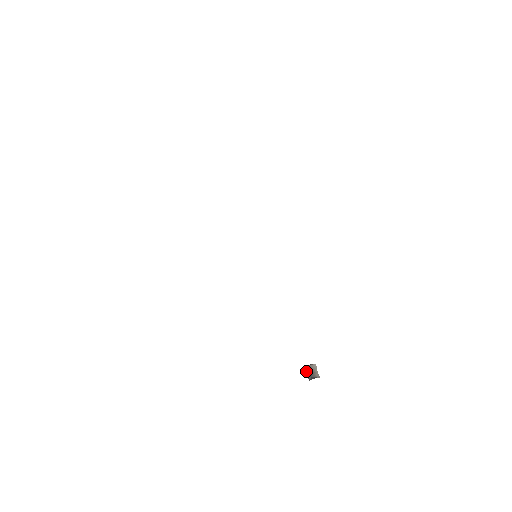
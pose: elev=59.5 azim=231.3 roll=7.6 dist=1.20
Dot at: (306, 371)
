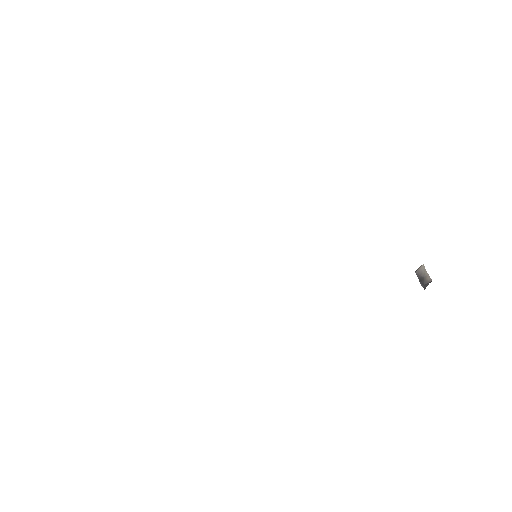
Dot at: occluded
